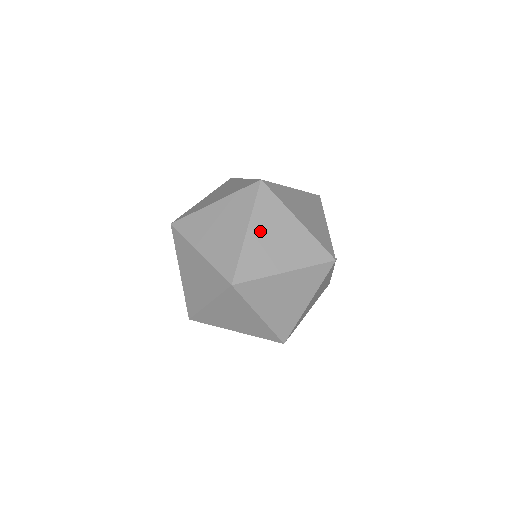
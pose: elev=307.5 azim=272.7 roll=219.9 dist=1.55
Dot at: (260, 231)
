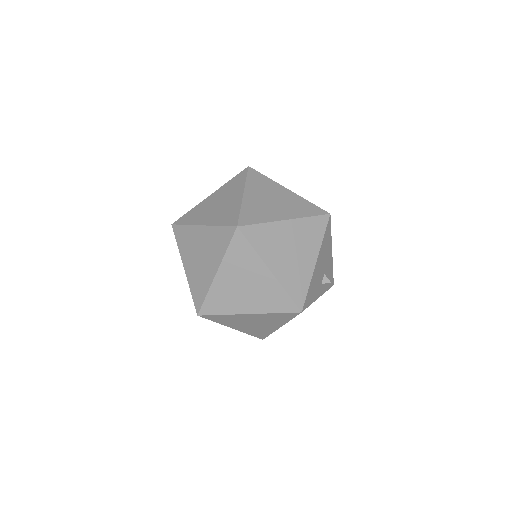
Dot at: (229, 275)
